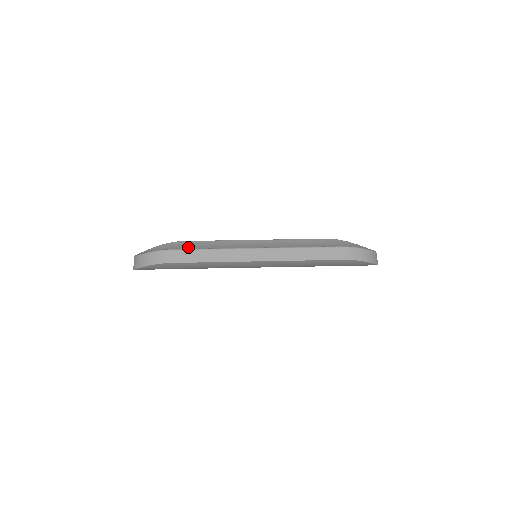
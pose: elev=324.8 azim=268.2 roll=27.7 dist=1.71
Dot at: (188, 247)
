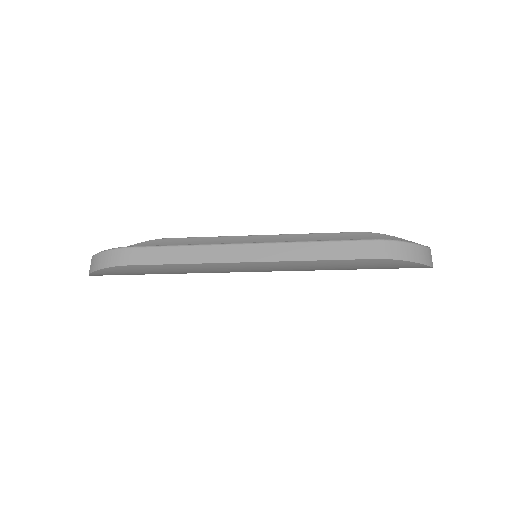
Dot at: occluded
